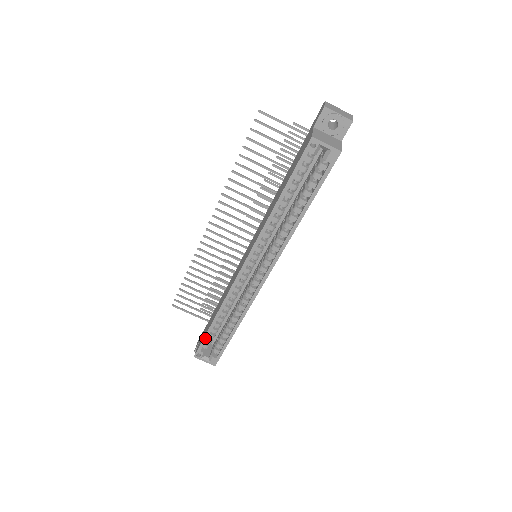
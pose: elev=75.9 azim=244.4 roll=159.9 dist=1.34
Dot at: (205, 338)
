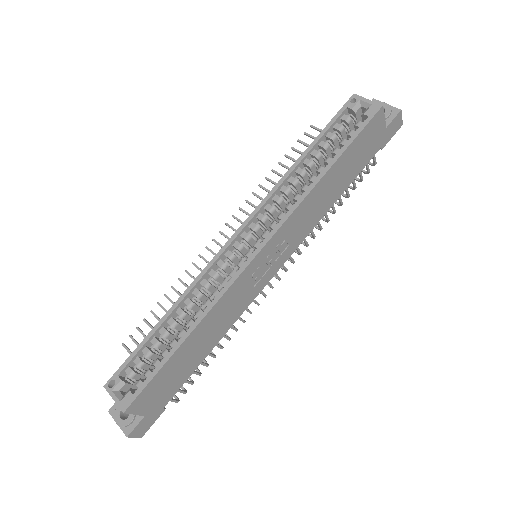
Dot at: (137, 349)
